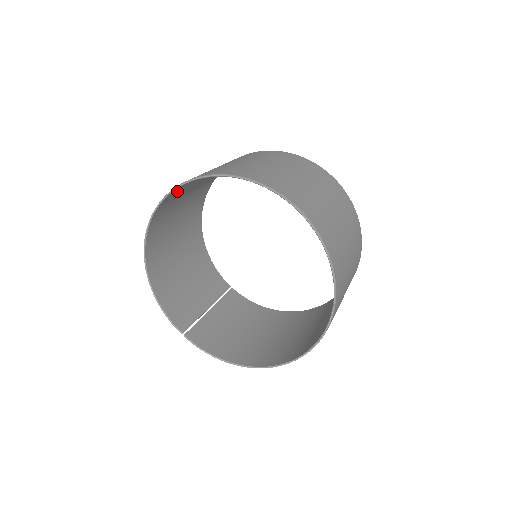
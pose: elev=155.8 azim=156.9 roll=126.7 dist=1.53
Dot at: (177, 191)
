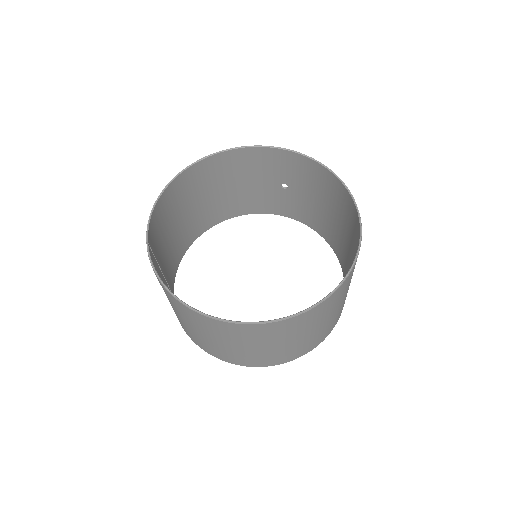
Dot at: (255, 158)
